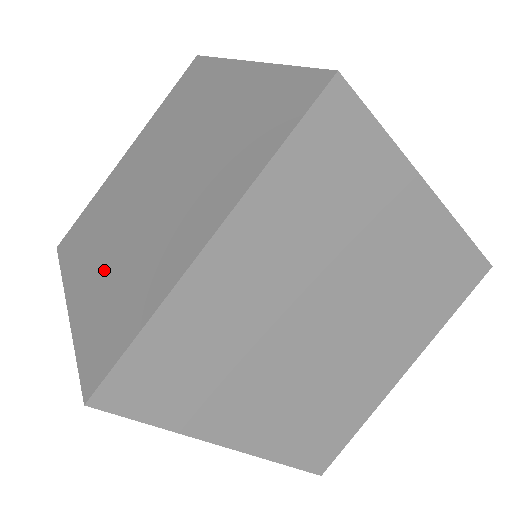
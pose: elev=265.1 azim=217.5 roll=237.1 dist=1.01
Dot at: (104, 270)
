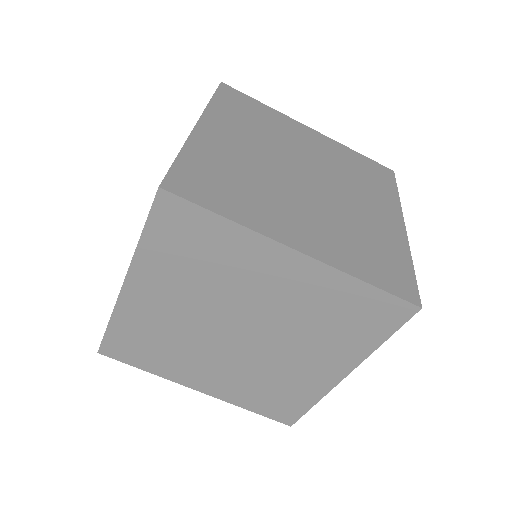
Dot at: occluded
